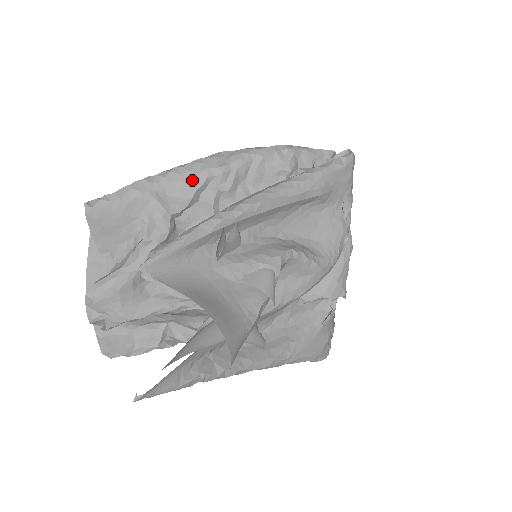
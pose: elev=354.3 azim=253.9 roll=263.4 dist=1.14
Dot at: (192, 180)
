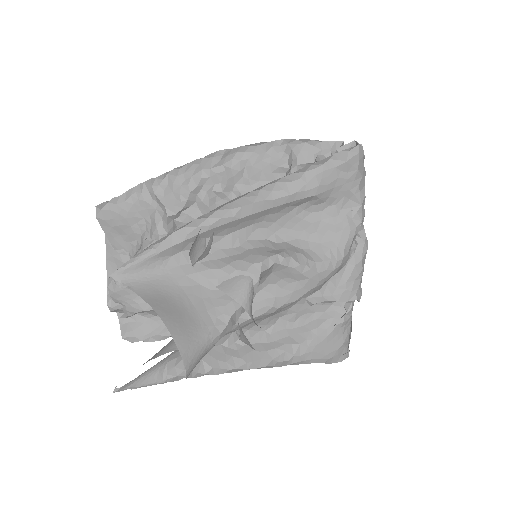
Dot at: (187, 182)
